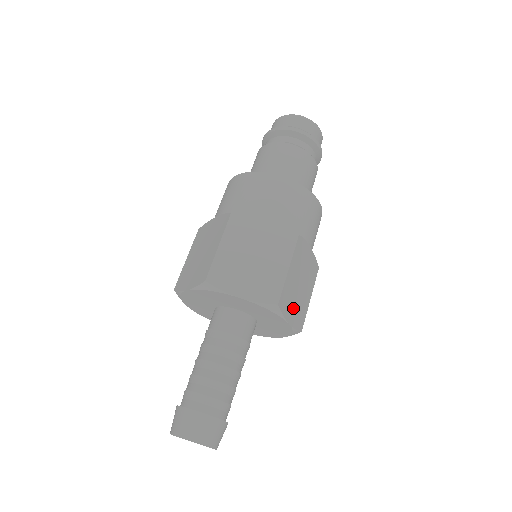
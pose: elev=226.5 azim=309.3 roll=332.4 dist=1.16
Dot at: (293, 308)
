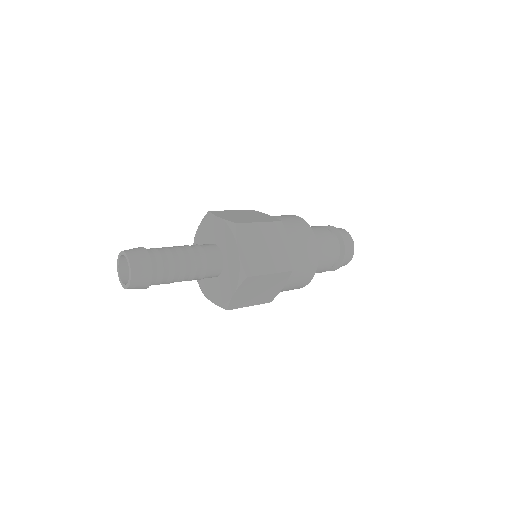
Dot at: (244, 293)
